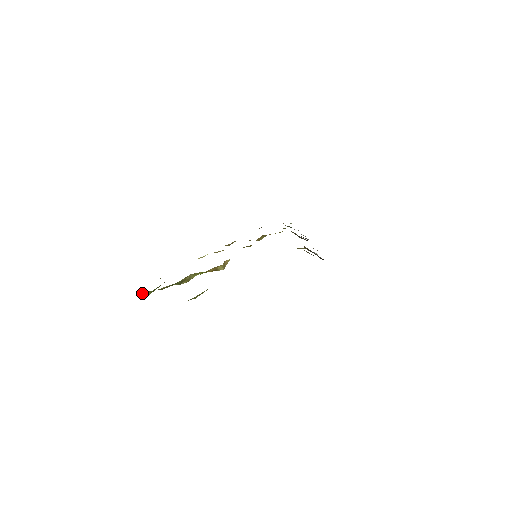
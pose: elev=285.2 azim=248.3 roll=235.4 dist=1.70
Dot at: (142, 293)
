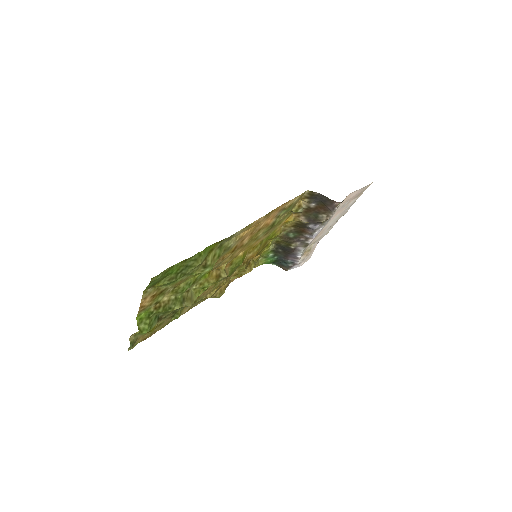
Dot at: (137, 321)
